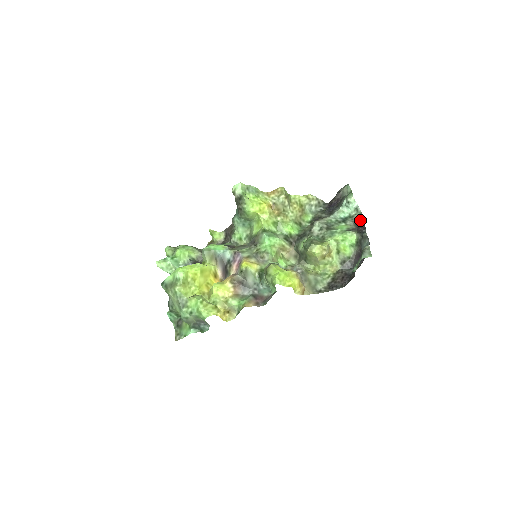
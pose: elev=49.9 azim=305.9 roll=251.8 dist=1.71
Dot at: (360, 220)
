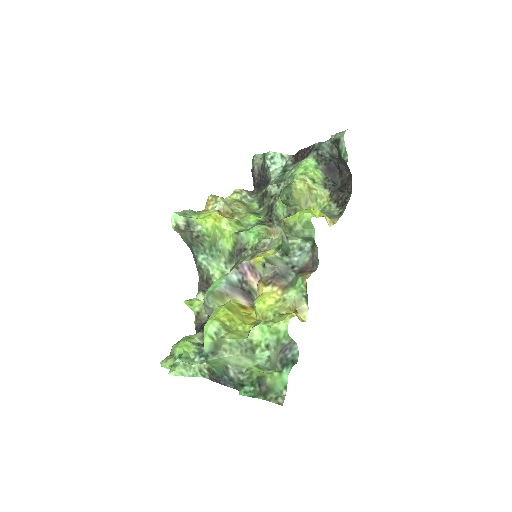
Dot at: (296, 157)
